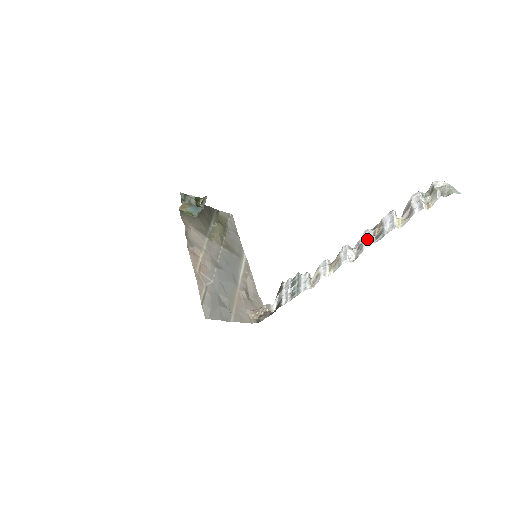
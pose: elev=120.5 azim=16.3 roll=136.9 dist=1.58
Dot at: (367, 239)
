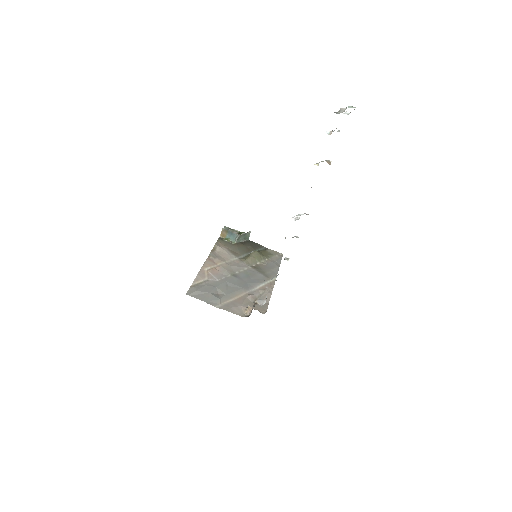
Dot at: occluded
